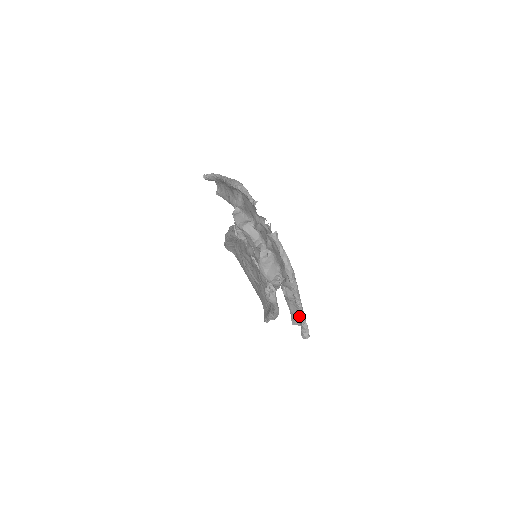
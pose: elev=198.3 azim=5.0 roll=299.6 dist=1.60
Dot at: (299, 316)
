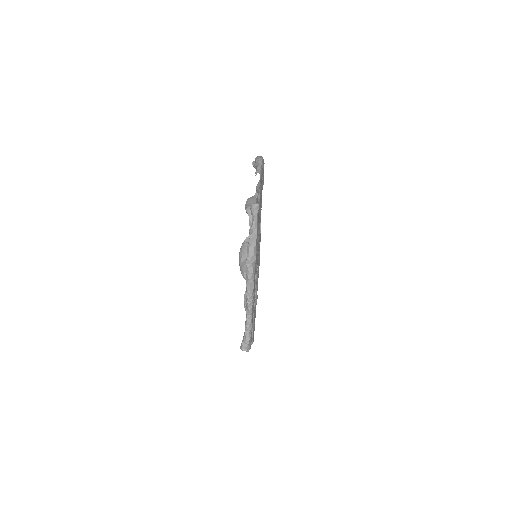
Dot at: (246, 318)
